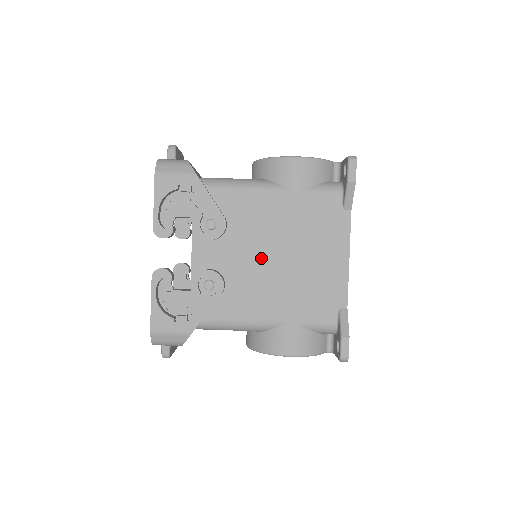
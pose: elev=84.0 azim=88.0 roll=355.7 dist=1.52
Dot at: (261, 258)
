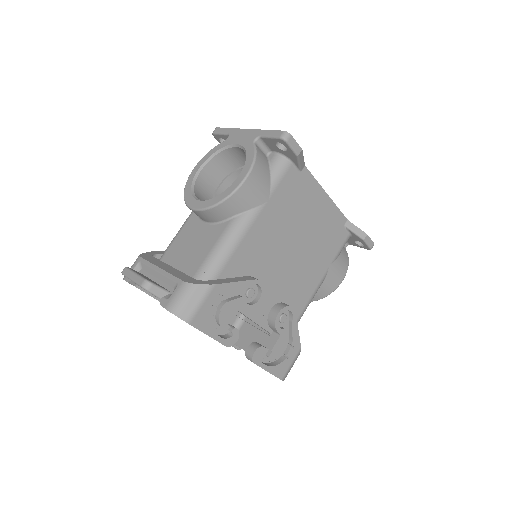
Dot at: (286, 263)
